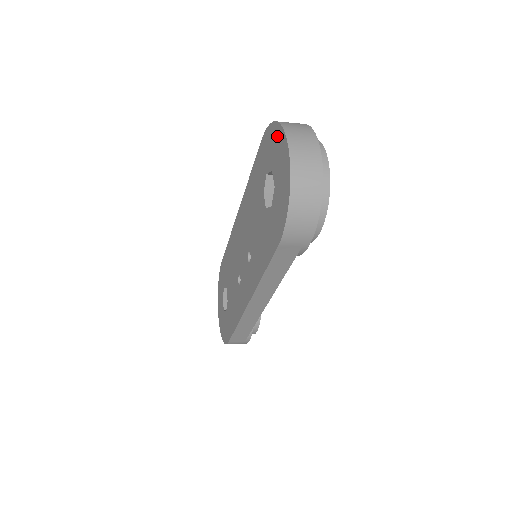
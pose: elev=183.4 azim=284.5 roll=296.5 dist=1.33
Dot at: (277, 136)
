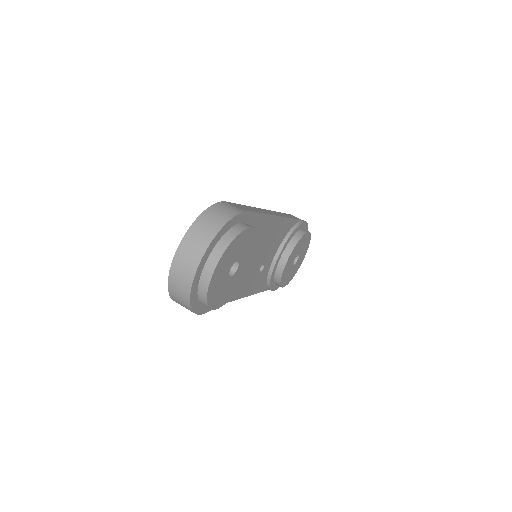
Dot at: occluded
